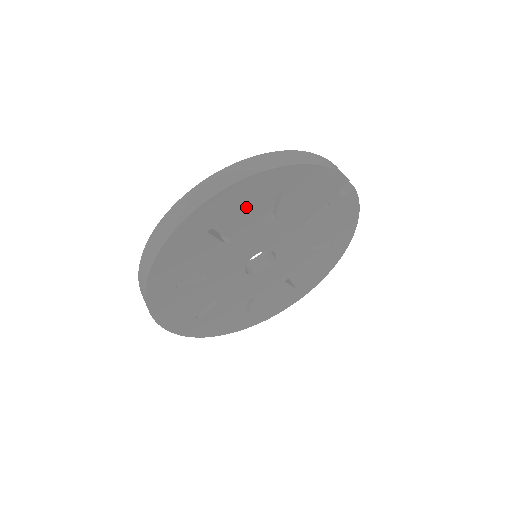
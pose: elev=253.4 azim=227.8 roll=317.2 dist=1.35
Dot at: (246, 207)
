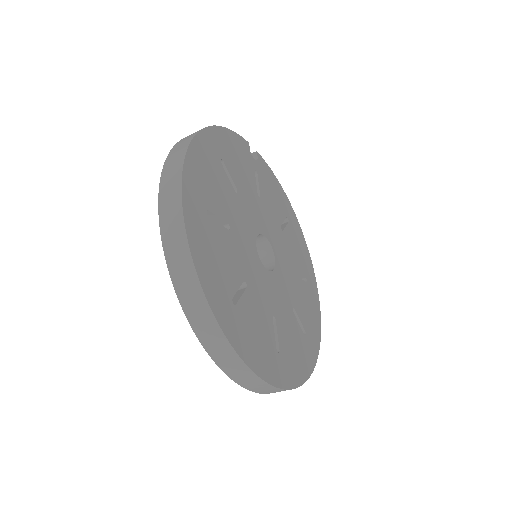
Dot at: (212, 179)
